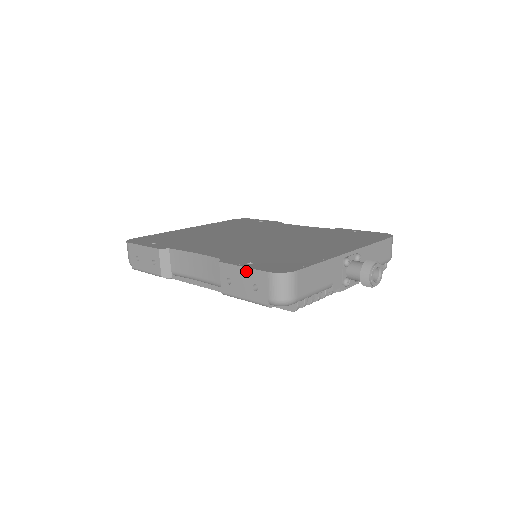
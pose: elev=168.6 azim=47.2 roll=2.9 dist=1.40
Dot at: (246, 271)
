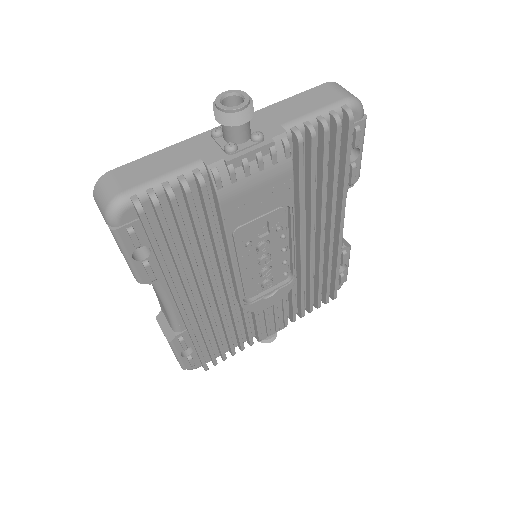
Dot at: occluded
